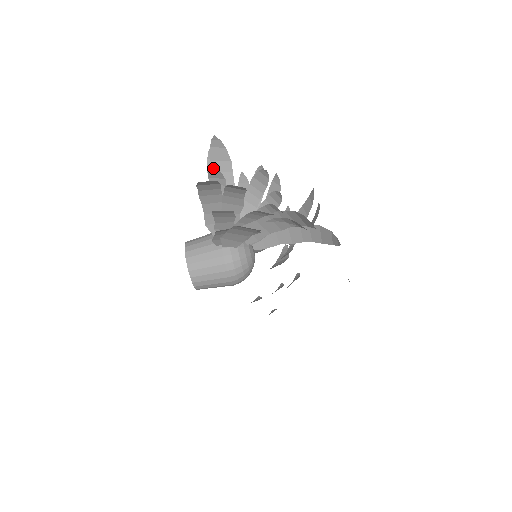
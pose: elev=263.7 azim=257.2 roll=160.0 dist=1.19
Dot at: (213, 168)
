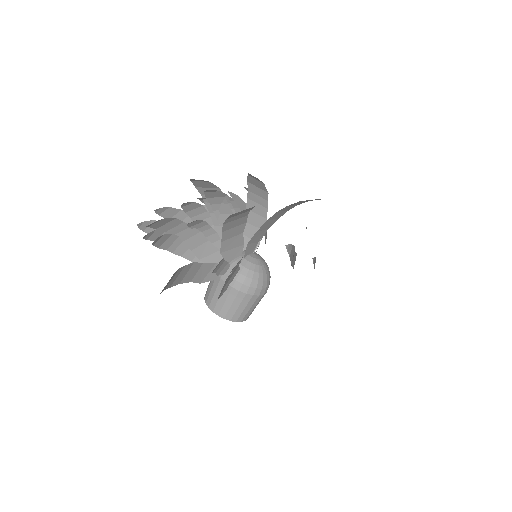
Dot at: occluded
